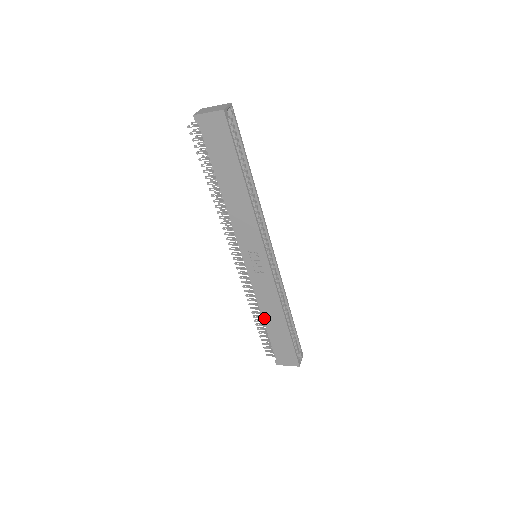
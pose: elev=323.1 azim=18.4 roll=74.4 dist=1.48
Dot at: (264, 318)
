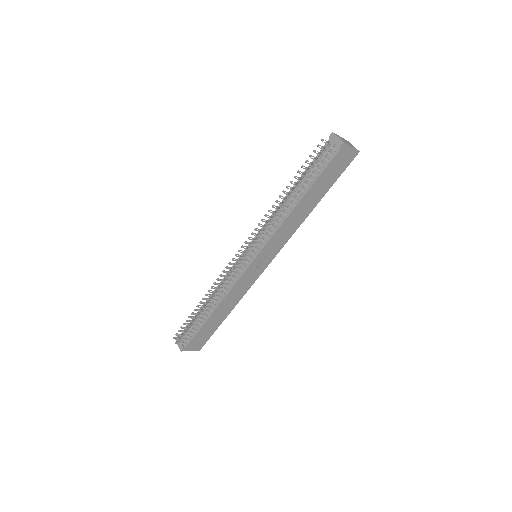
Dot at: (216, 309)
